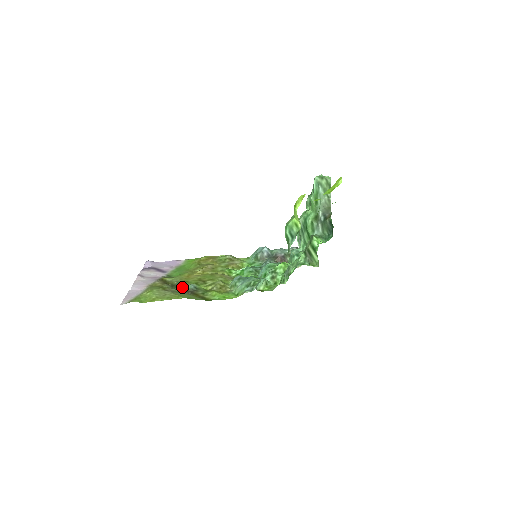
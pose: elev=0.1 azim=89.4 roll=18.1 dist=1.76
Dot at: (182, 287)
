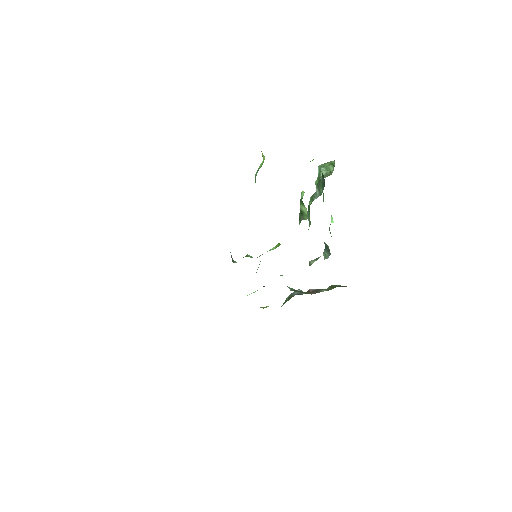
Dot at: occluded
